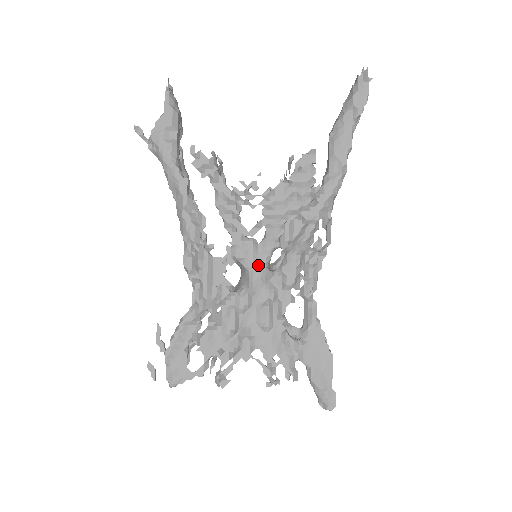
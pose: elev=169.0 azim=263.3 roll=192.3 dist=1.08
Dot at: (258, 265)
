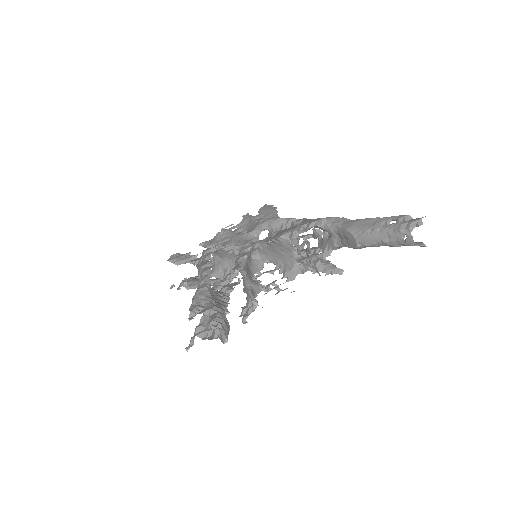
Dot at: occluded
